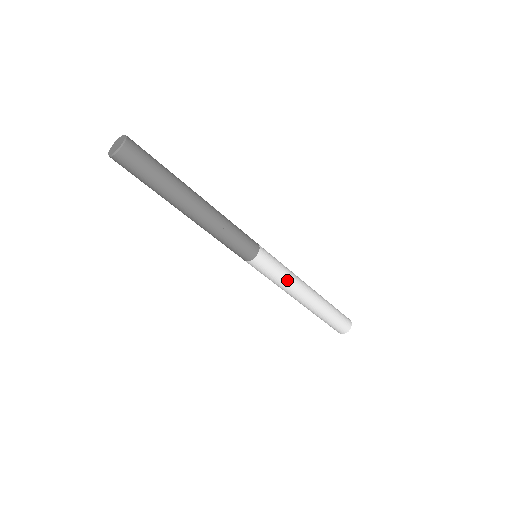
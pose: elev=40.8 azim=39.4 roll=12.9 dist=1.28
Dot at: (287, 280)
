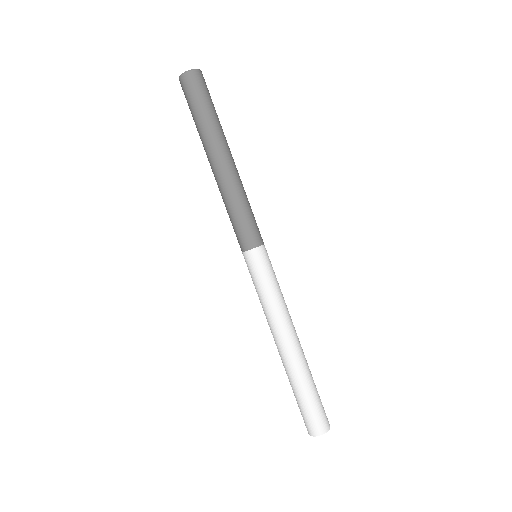
Dot at: (282, 298)
